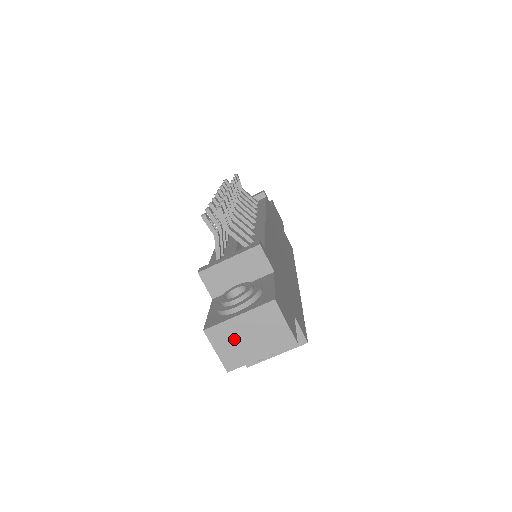
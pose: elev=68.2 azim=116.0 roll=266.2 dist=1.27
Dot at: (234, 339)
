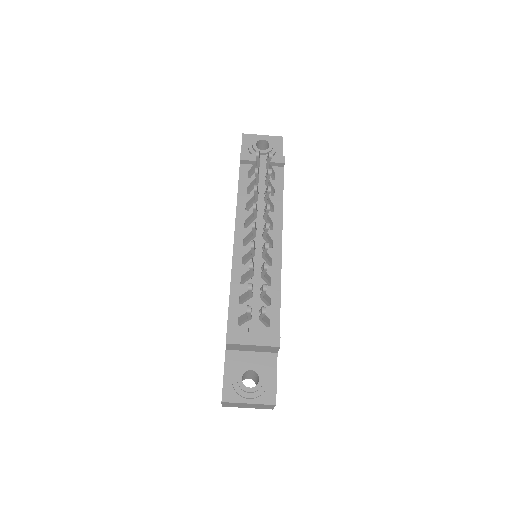
Dot at: (237, 405)
